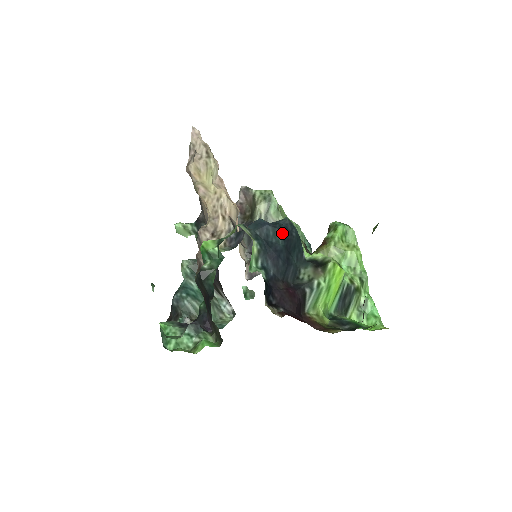
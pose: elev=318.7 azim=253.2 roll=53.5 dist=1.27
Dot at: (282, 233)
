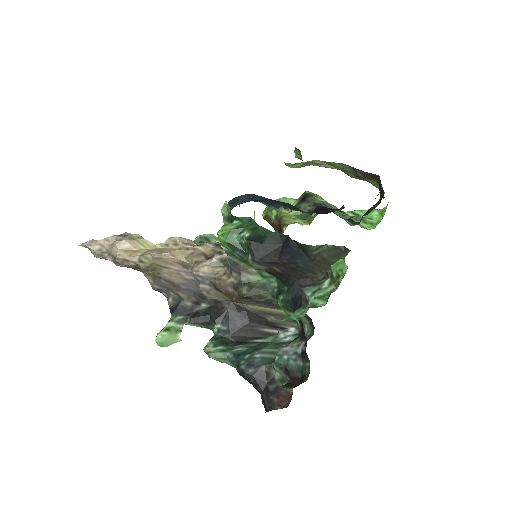
Dot at: (256, 195)
